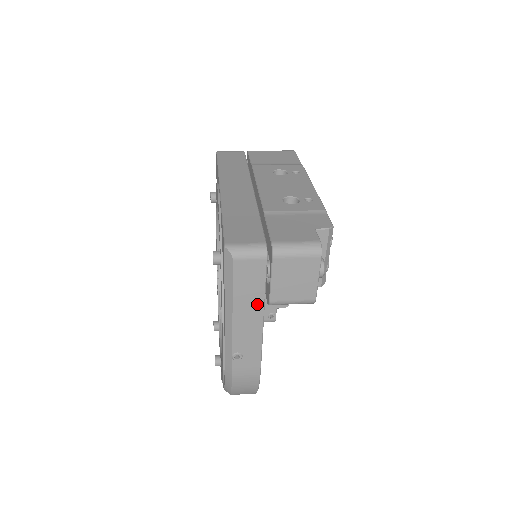
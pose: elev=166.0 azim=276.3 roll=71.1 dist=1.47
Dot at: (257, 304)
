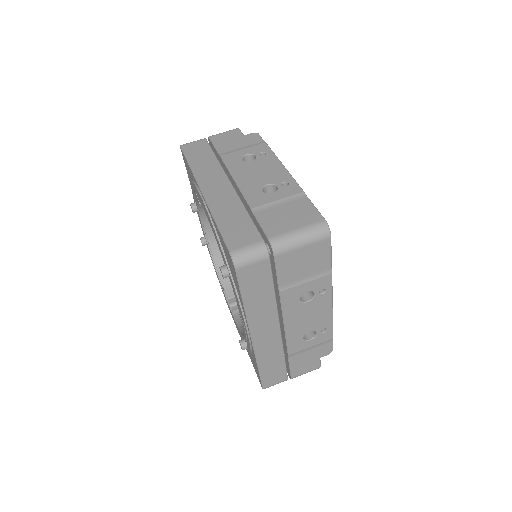
Dot at: occluded
